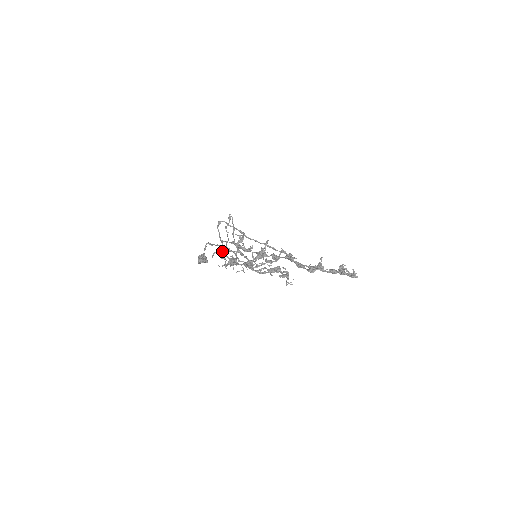
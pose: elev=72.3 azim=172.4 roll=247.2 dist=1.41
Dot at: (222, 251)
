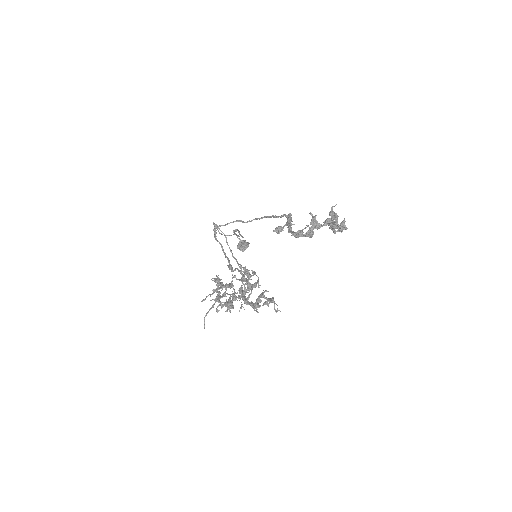
Dot at: occluded
